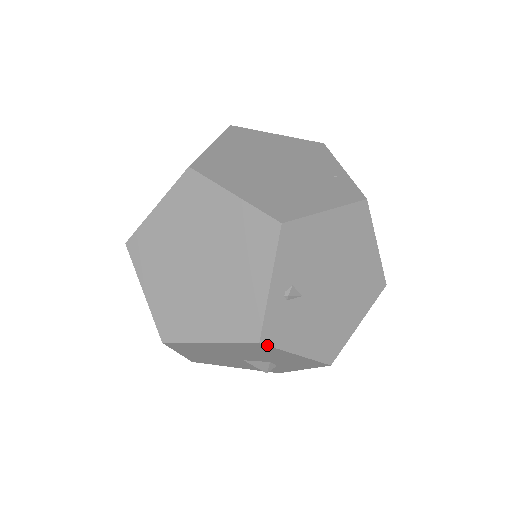
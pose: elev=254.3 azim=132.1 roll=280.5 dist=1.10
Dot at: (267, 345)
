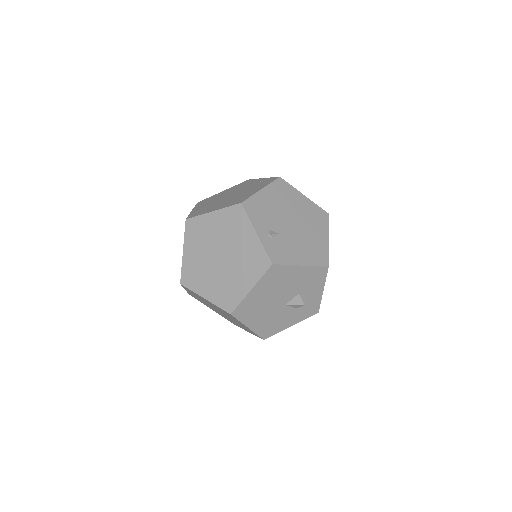
Dot at: (278, 264)
